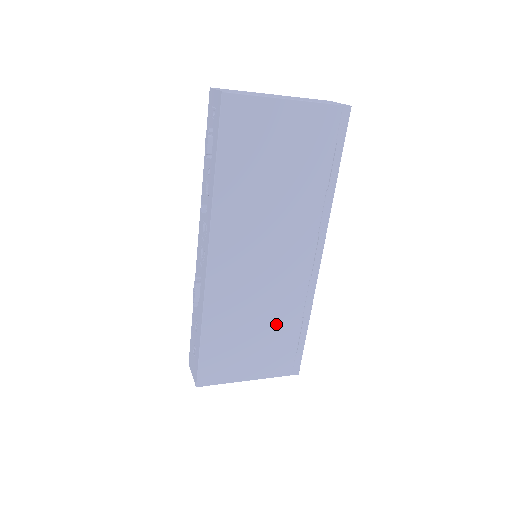
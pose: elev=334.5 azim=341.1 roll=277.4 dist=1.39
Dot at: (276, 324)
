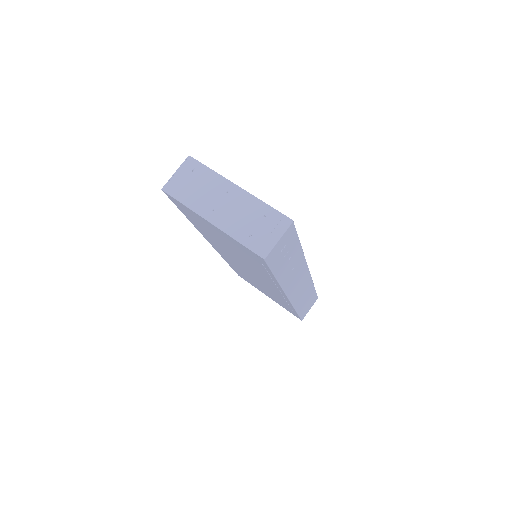
Dot at: (272, 294)
